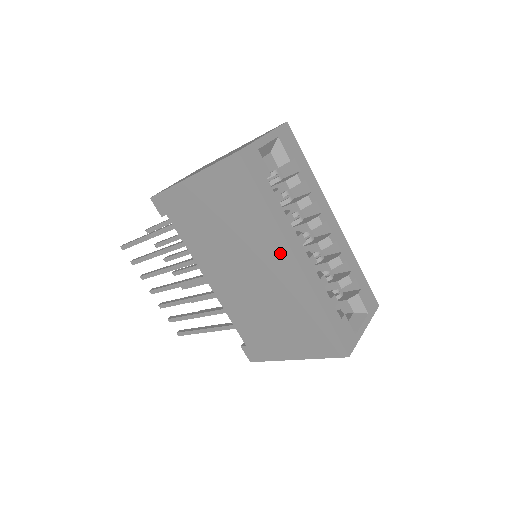
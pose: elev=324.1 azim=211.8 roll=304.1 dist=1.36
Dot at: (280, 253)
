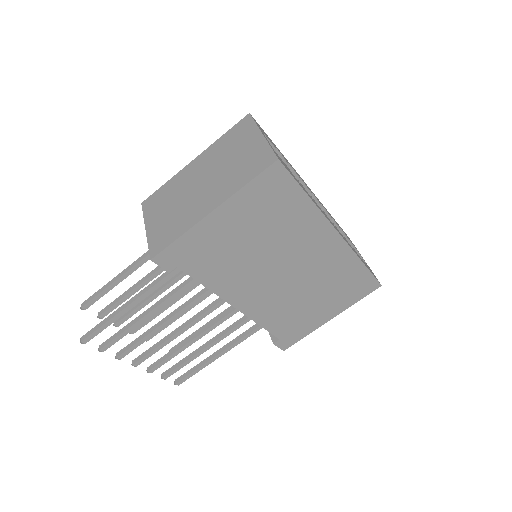
Dot at: (322, 235)
